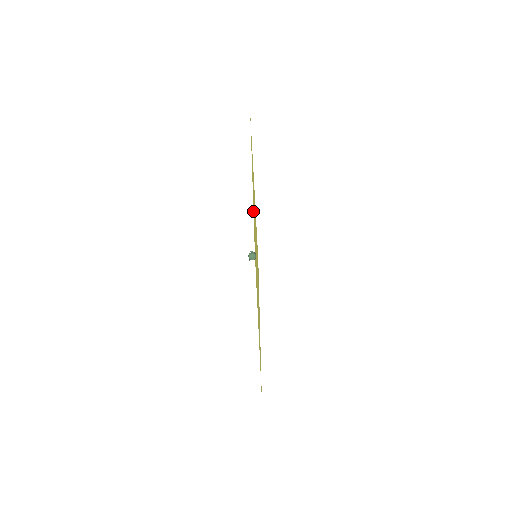
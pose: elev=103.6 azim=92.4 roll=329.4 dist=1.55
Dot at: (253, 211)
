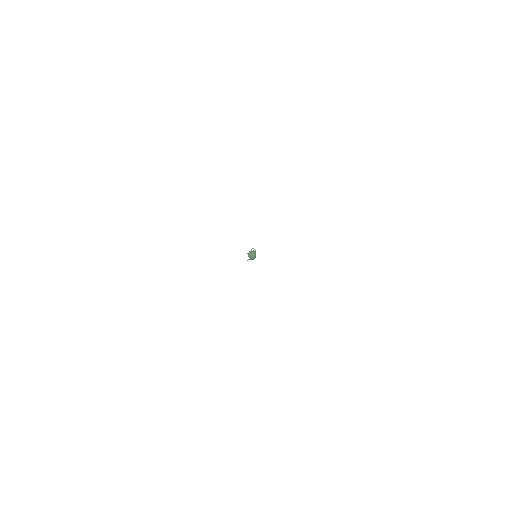
Dot at: occluded
